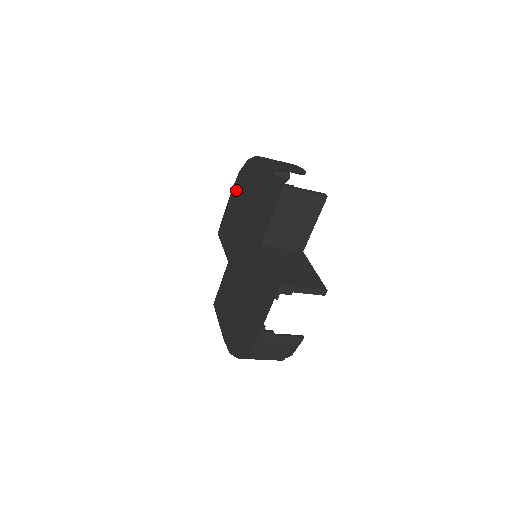
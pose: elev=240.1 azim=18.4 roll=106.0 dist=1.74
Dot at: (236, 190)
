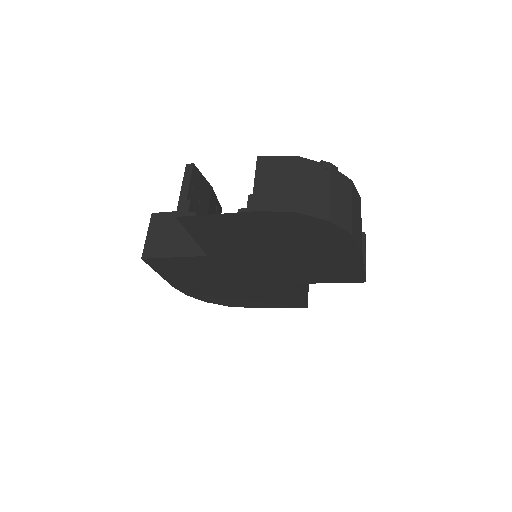
Dot at: (273, 223)
